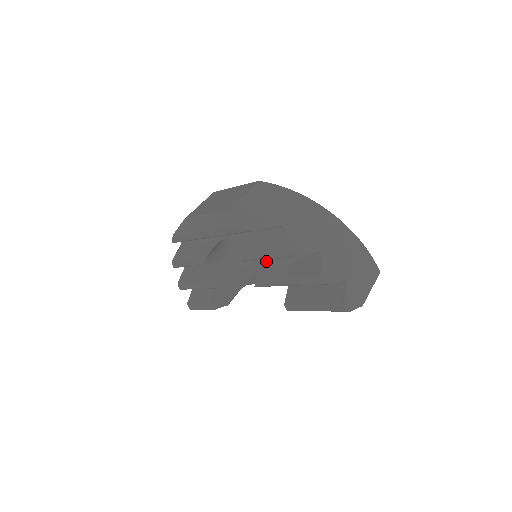
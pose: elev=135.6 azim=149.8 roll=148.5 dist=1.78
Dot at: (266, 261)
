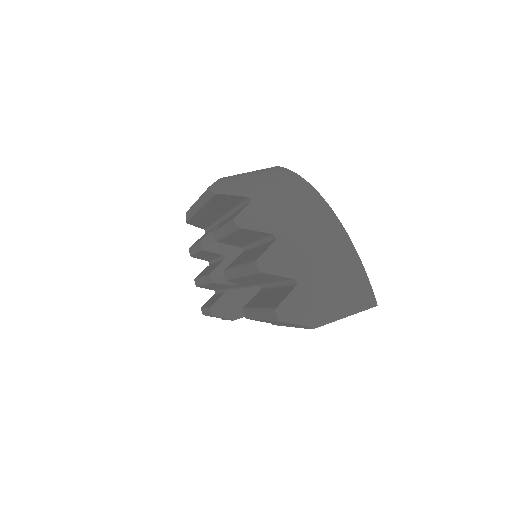
Dot at: (244, 251)
